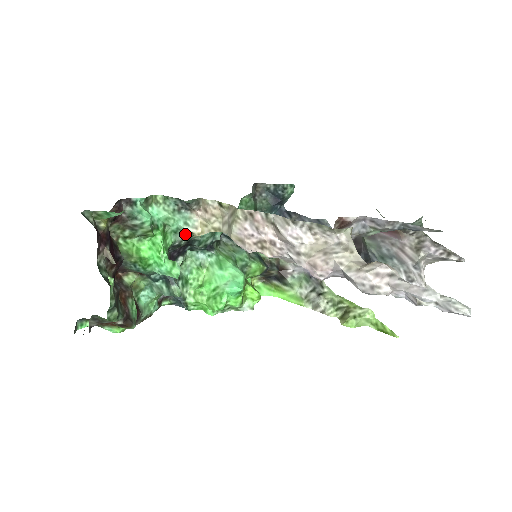
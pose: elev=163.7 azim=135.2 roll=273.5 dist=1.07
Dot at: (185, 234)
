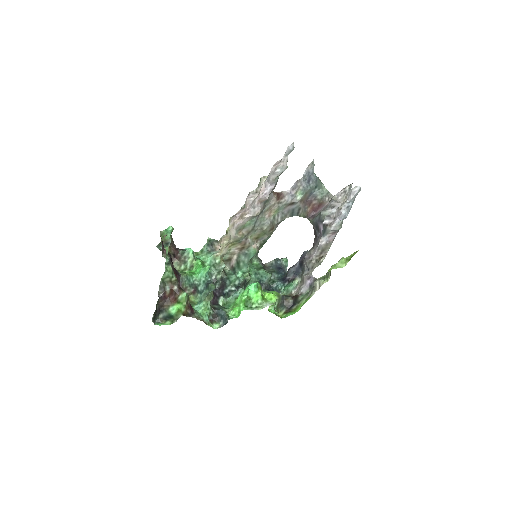
Dot at: (215, 263)
